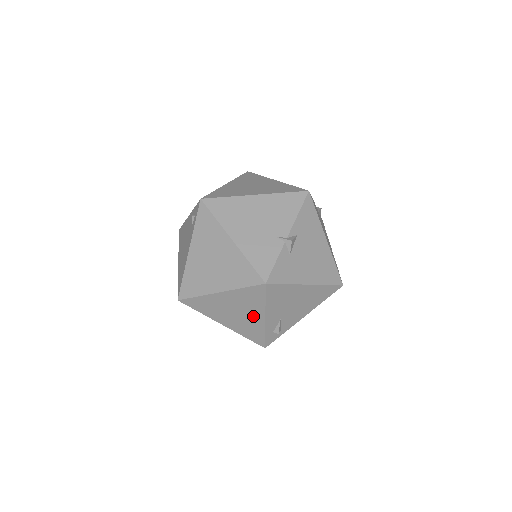
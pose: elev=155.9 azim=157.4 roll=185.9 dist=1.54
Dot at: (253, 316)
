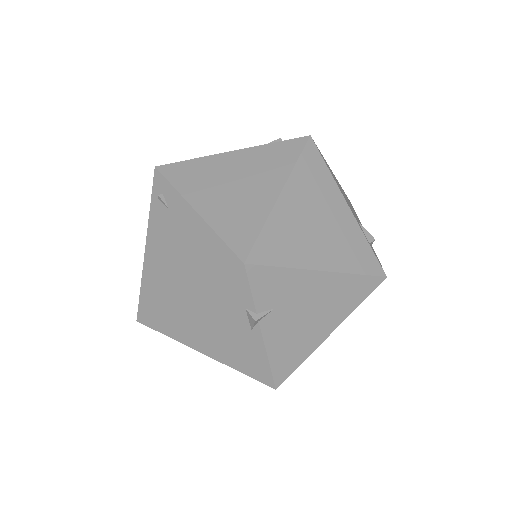
Dot at: (336, 213)
